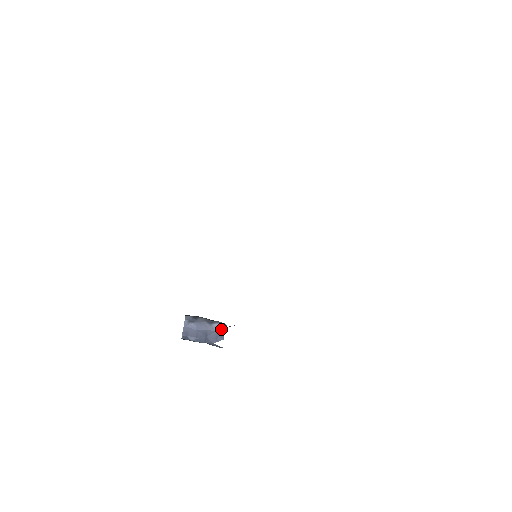
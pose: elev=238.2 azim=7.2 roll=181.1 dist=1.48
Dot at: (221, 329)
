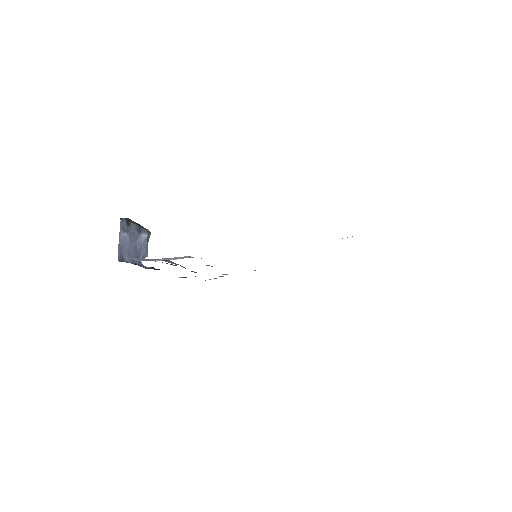
Dot at: (147, 241)
